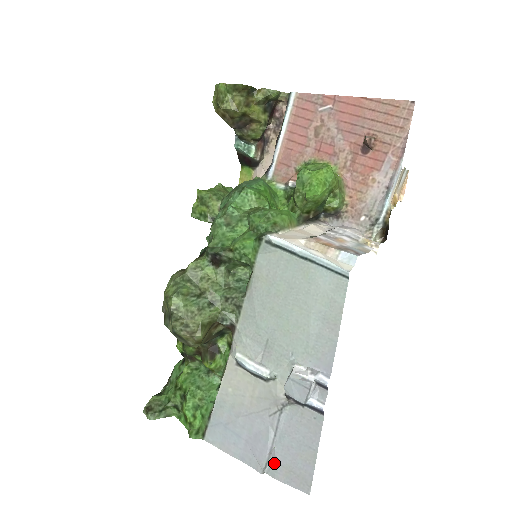
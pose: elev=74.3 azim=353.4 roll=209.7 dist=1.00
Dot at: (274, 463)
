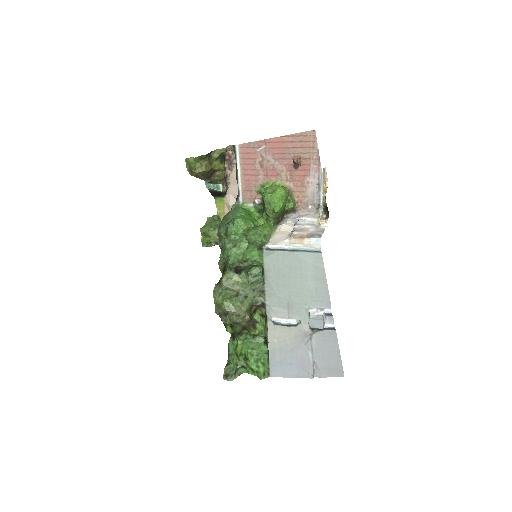
Dot at: (318, 369)
